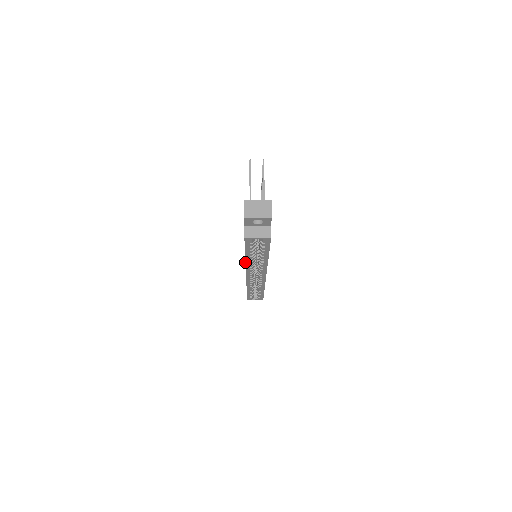
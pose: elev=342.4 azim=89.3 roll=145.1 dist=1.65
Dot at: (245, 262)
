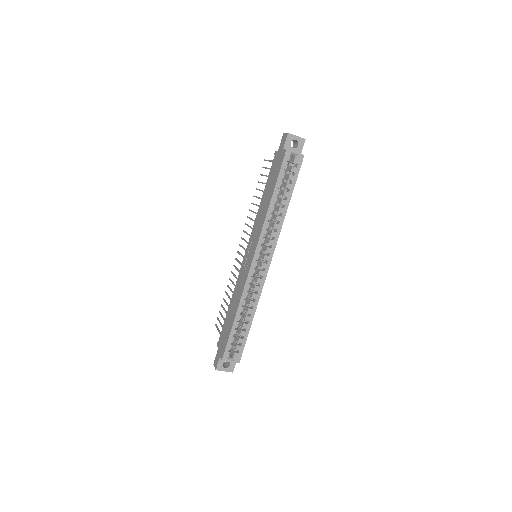
Dot at: (267, 212)
